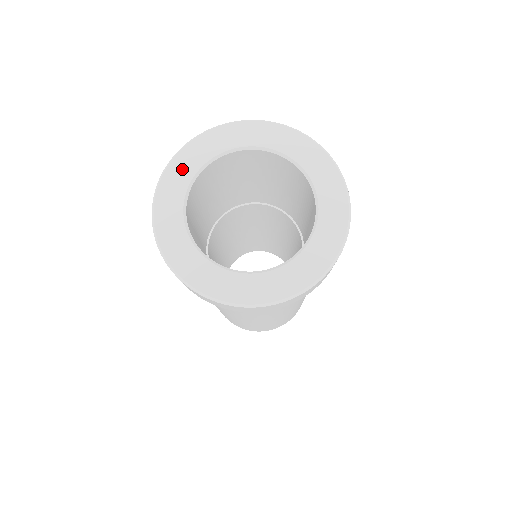
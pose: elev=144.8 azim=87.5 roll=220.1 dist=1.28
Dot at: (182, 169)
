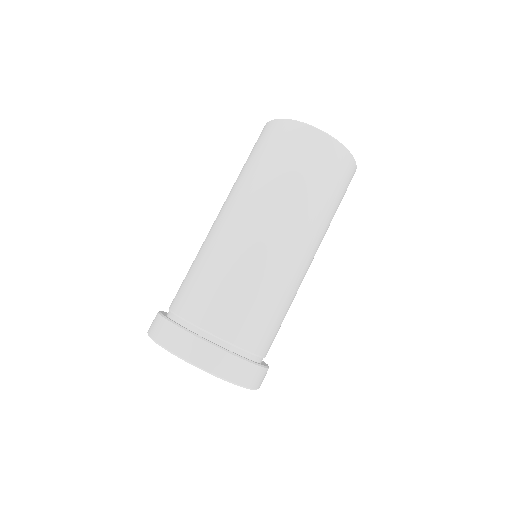
Dot at: occluded
